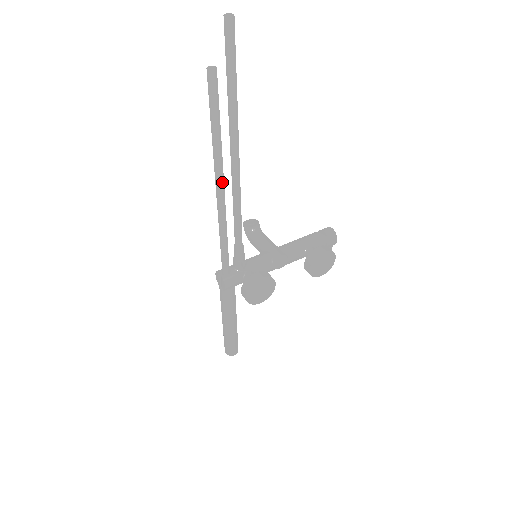
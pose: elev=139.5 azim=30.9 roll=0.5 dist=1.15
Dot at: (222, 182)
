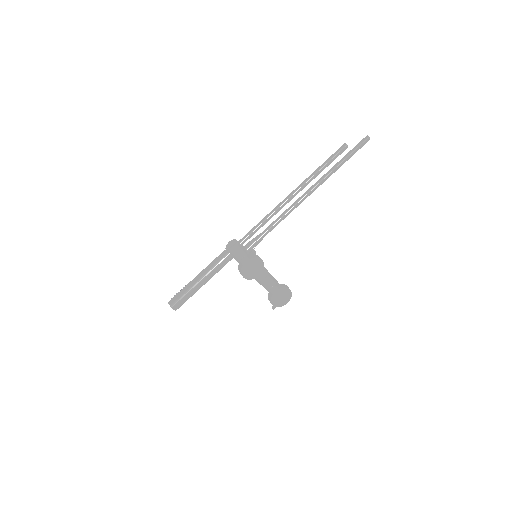
Dot at: occluded
